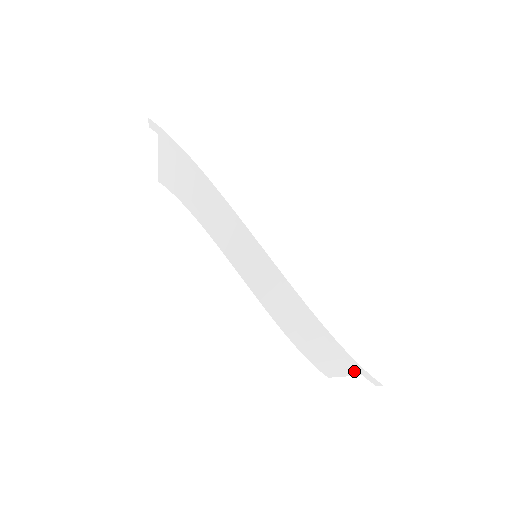
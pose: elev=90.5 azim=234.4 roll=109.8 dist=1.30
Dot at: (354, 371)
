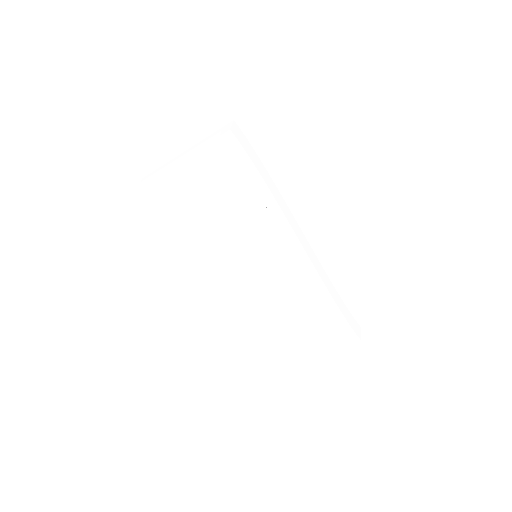
Dot at: (317, 342)
